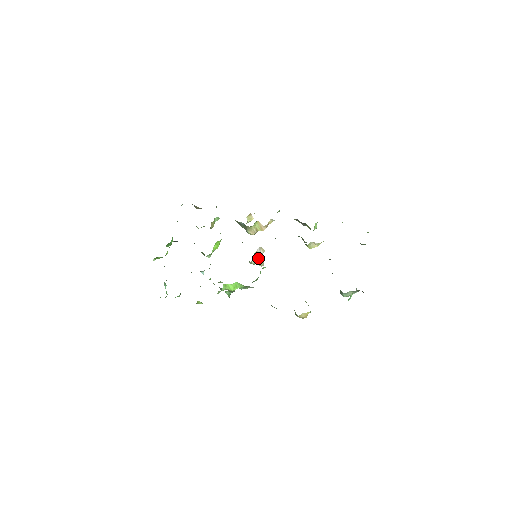
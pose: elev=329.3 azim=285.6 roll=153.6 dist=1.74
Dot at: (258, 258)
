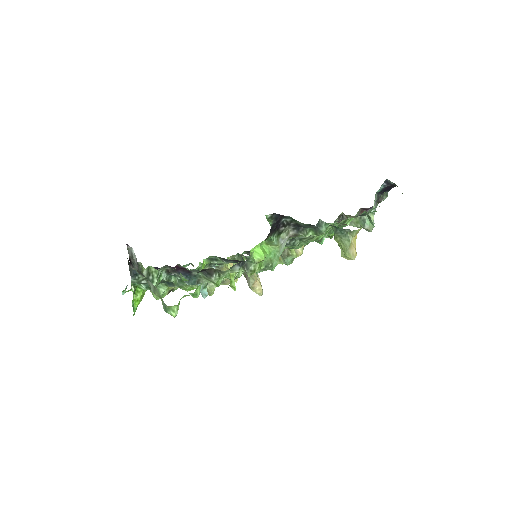
Dot at: occluded
